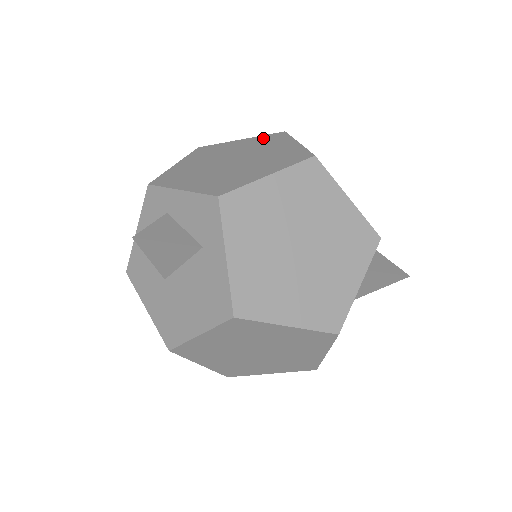
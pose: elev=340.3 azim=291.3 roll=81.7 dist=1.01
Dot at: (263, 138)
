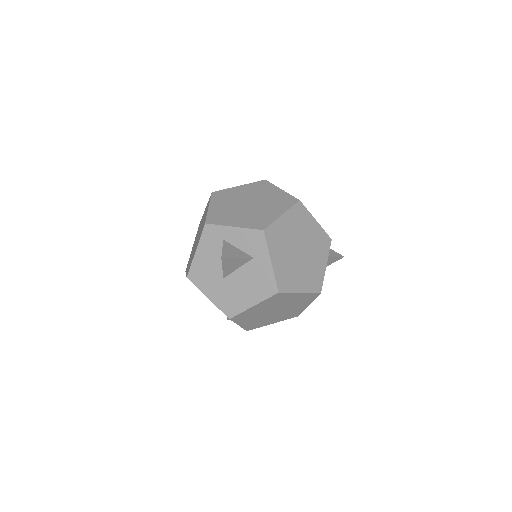
Dot at: (255, 185)
